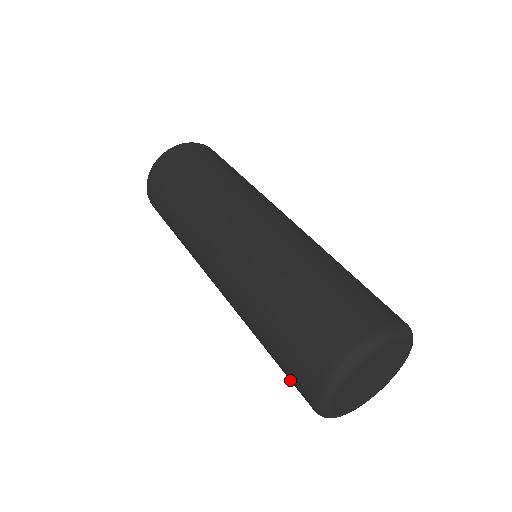
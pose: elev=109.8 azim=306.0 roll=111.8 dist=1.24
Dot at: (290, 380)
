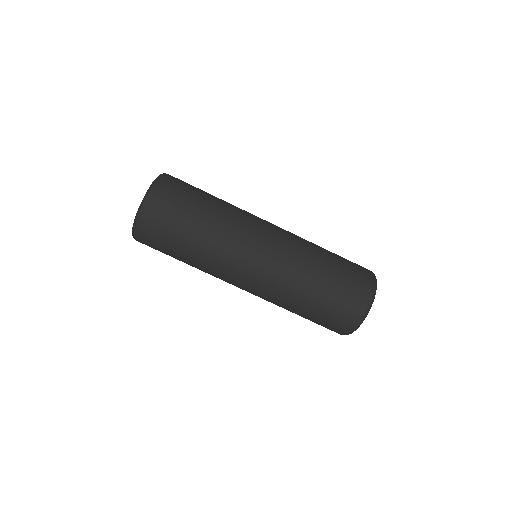
Dot at: (329, 321)
